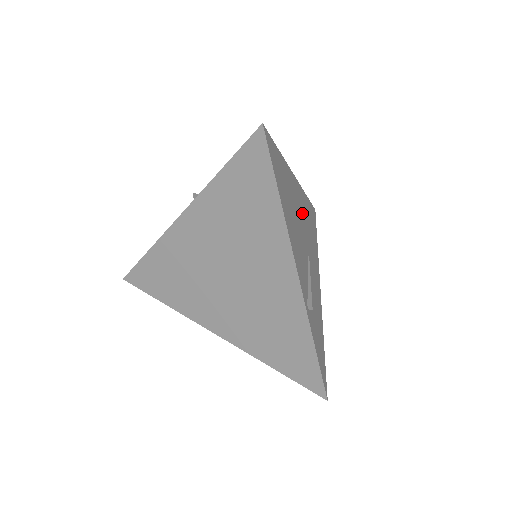
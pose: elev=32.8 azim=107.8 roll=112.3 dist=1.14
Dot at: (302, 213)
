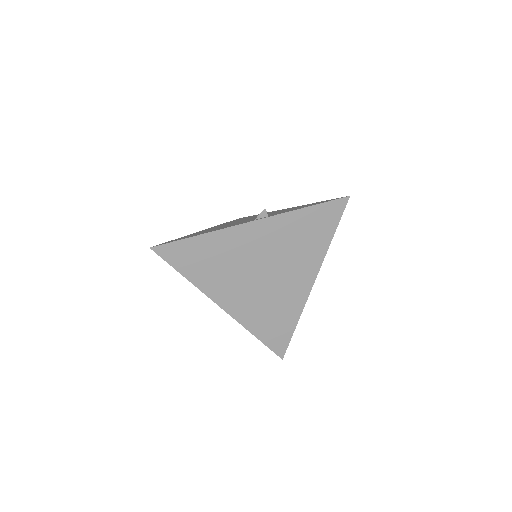
Dot at: occluded
